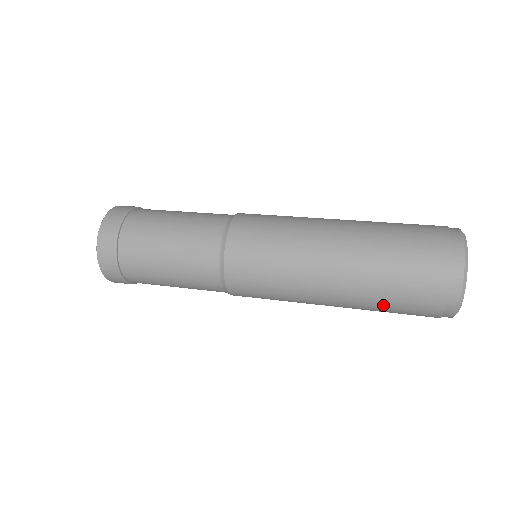
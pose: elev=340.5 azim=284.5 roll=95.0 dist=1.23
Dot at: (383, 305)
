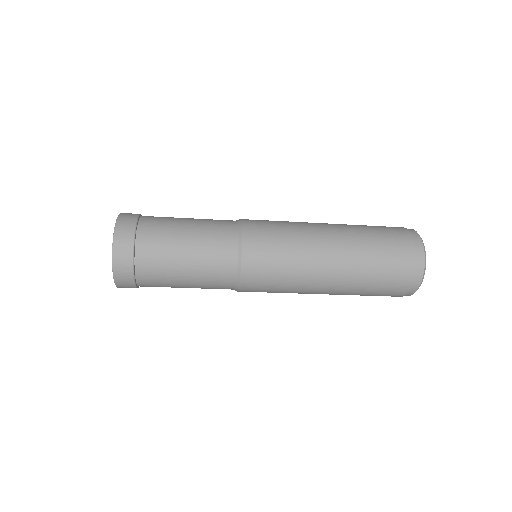
Dot at: (369, 285)
